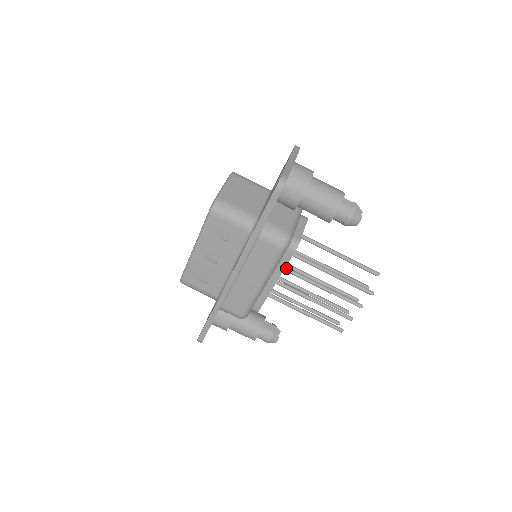
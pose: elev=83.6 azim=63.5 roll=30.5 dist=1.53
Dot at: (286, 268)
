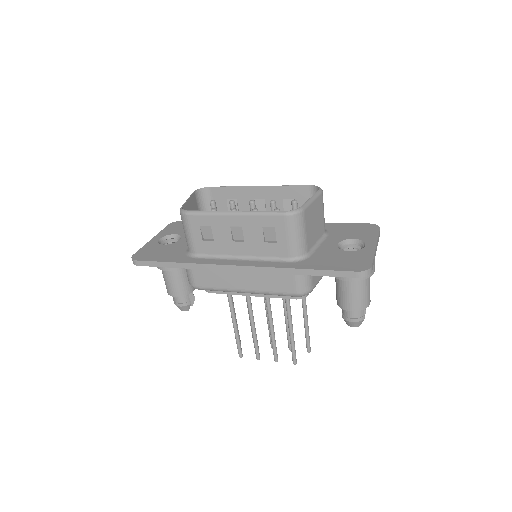
Dot at: occluded
